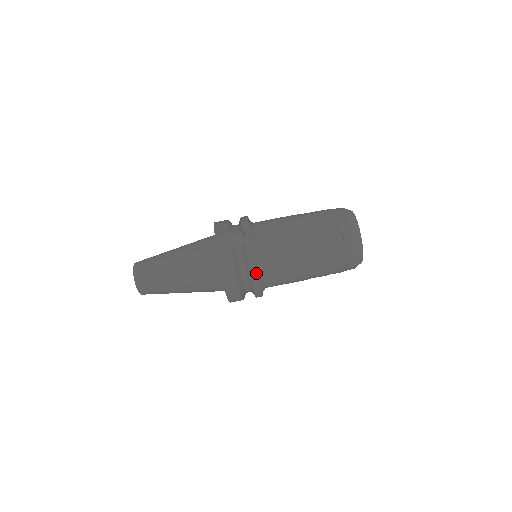
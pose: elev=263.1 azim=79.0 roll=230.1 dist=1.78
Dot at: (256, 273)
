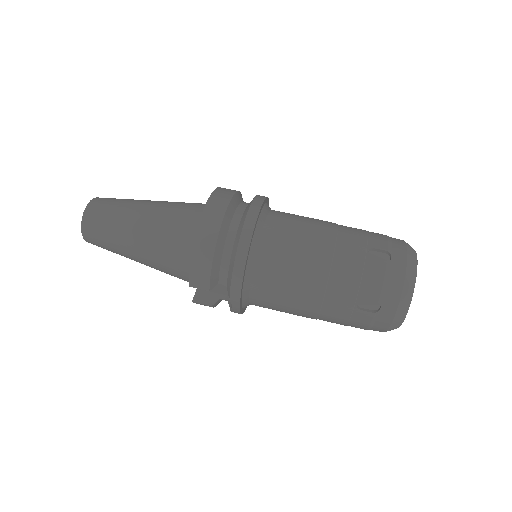
Dot at: (263, 199)
